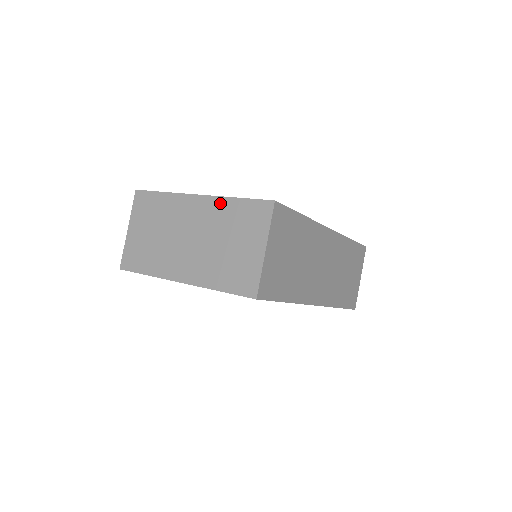
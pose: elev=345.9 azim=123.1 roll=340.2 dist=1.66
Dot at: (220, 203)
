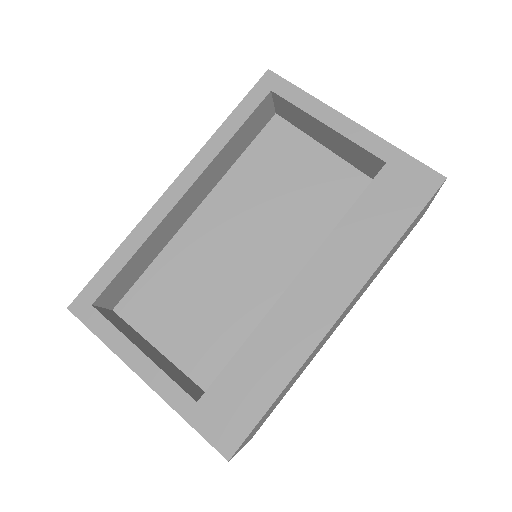
Dot at: occluded
